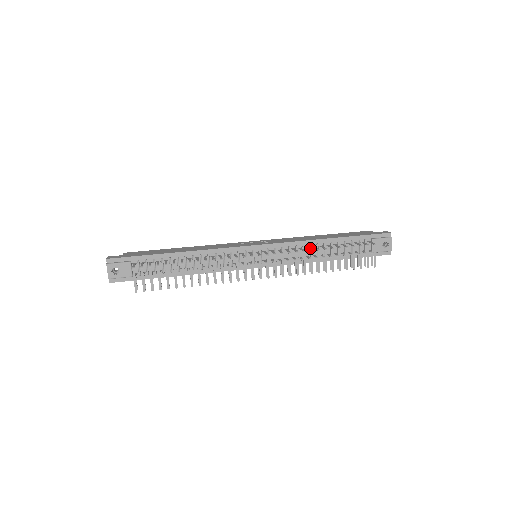
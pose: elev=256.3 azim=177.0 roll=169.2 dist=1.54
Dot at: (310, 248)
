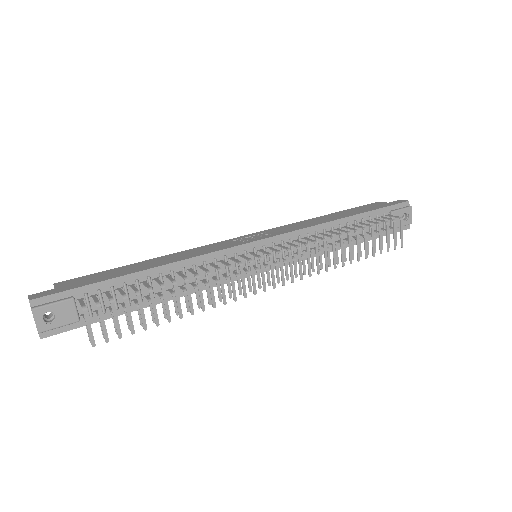
Dot at: (324, 234)
